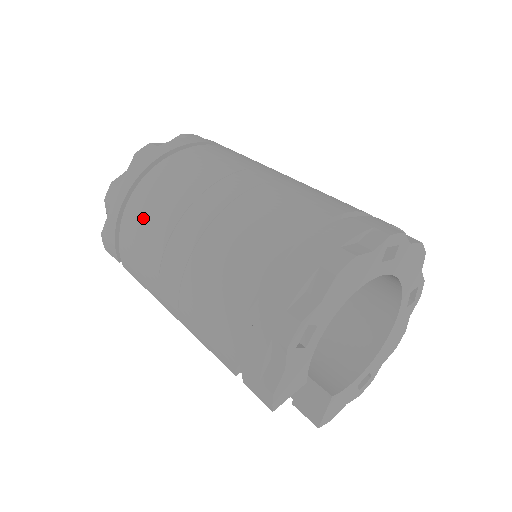
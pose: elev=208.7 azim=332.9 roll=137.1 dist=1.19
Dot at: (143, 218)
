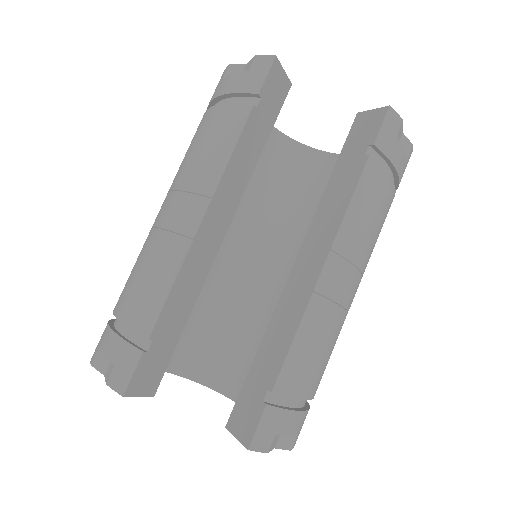
Dot at: (129, 277)
